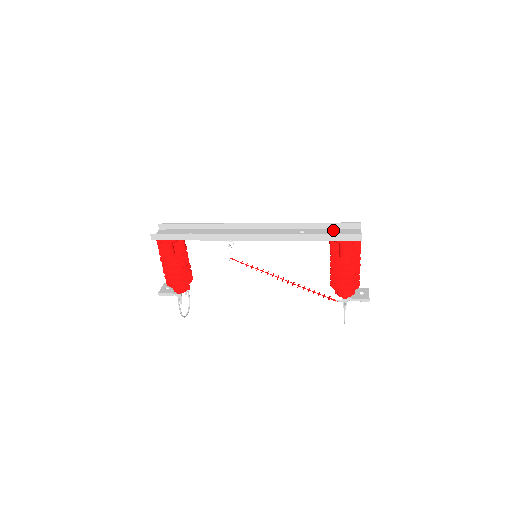
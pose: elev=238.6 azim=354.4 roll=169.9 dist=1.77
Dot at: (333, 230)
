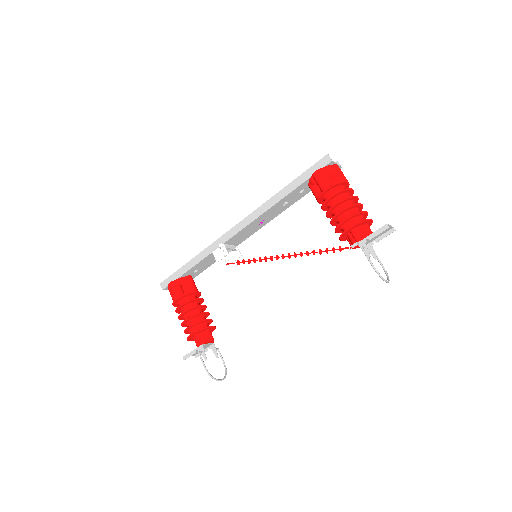
Dot at: occluded
